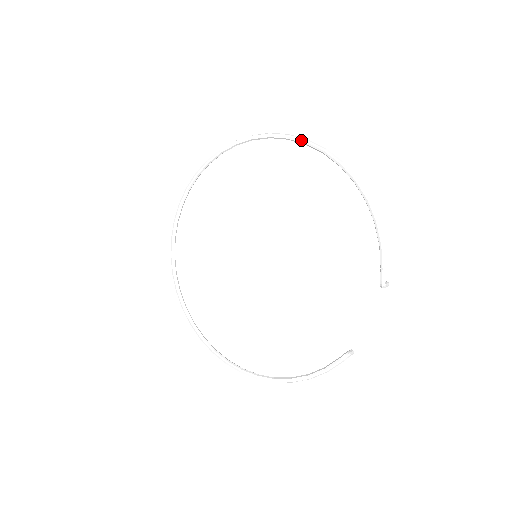
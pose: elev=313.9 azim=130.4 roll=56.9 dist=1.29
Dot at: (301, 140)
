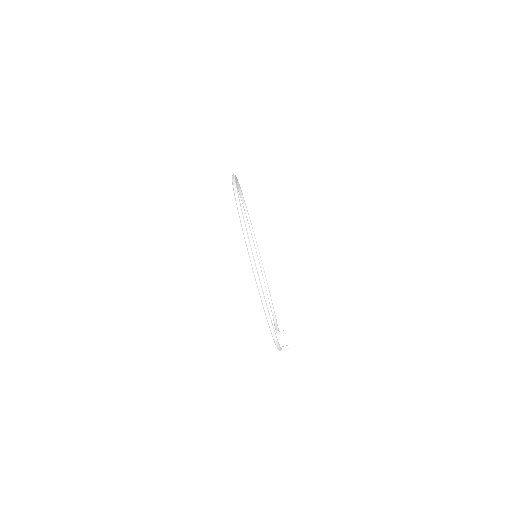
Dot at: (252, 268)
